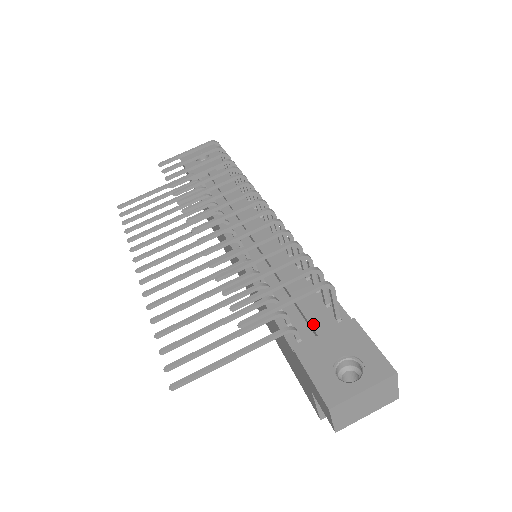
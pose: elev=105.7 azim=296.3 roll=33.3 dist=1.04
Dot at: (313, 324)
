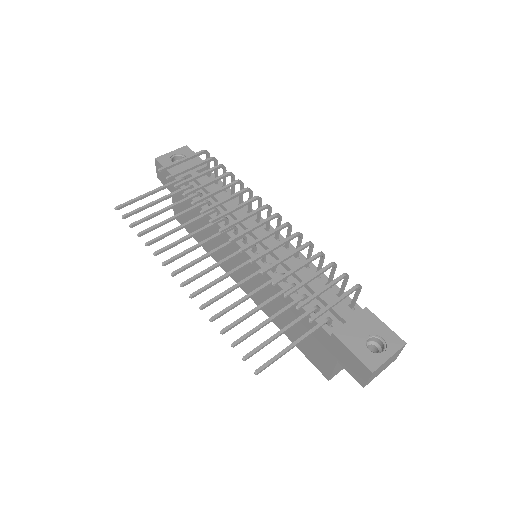
Dot at: (340, 313)
